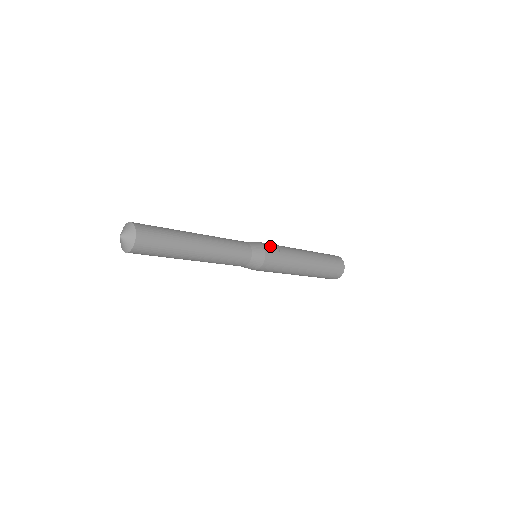
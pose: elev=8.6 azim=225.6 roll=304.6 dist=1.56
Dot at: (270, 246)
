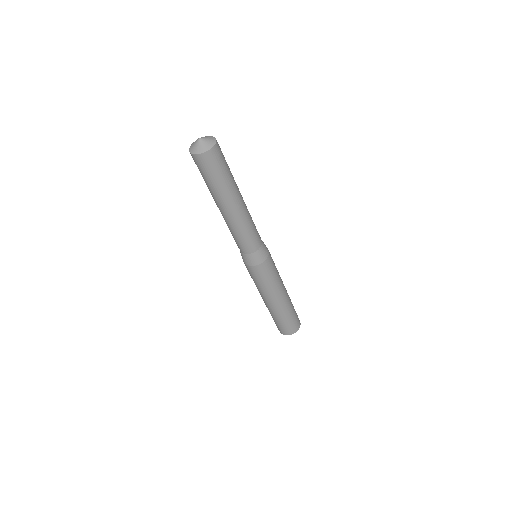
Dot at: occluded
